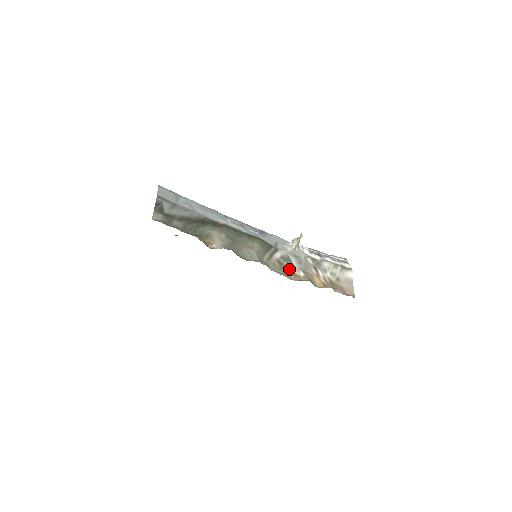
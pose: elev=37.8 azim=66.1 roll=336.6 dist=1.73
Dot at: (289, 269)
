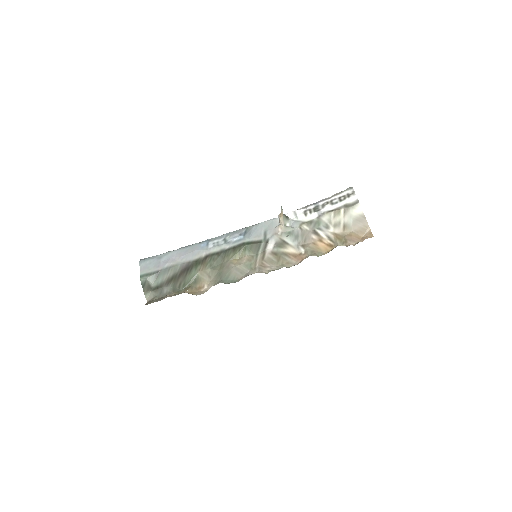
Dot at: (287, 254)
